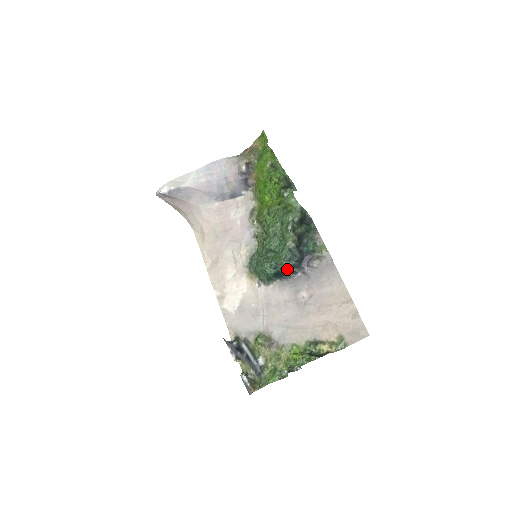
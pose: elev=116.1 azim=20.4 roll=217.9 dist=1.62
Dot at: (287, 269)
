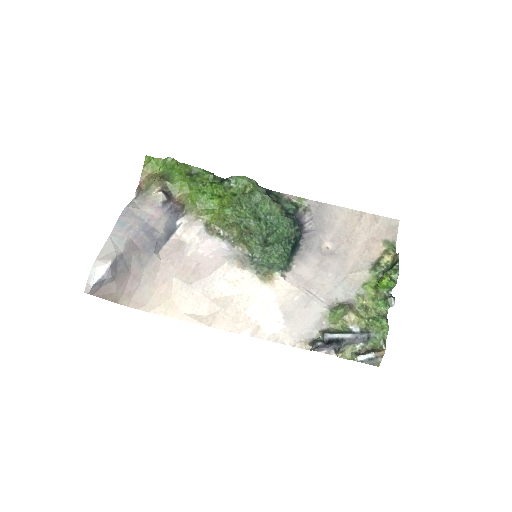
Dot at: (297, 236)
